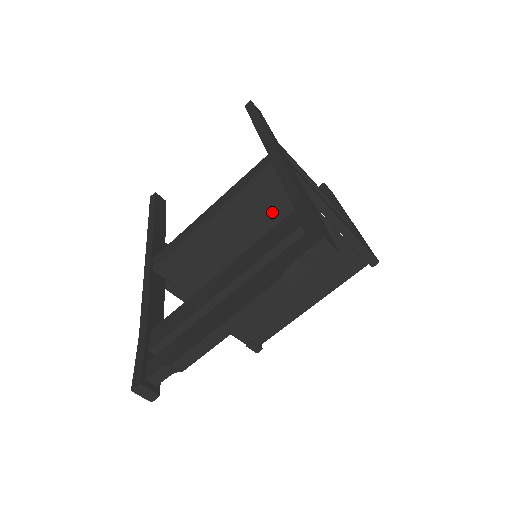
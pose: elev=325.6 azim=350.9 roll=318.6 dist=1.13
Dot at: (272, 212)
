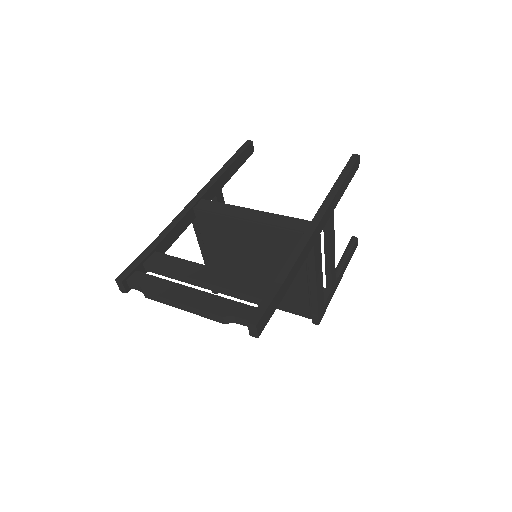
Dot at: (283, 250)
